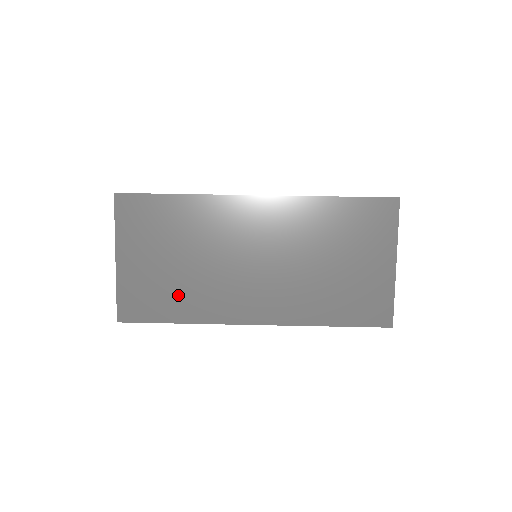
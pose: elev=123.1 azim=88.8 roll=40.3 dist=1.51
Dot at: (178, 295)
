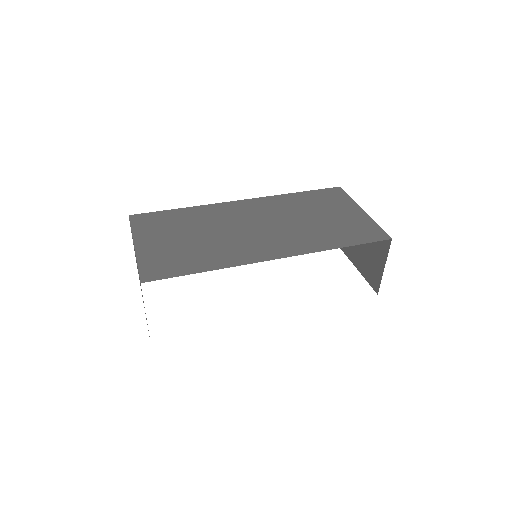
Dot at: (198, 255)
